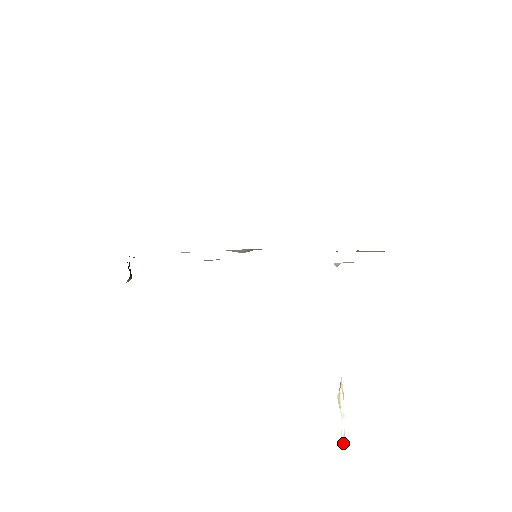
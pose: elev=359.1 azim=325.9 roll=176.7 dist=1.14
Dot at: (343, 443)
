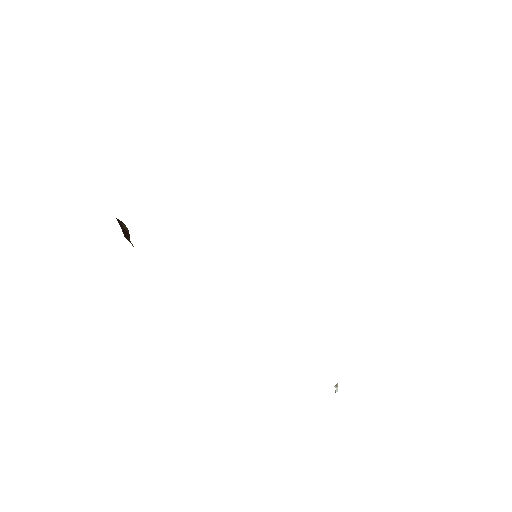
Dot at: (337, 391)
